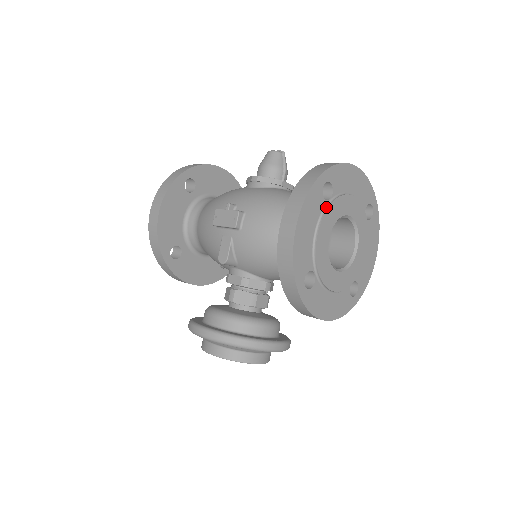
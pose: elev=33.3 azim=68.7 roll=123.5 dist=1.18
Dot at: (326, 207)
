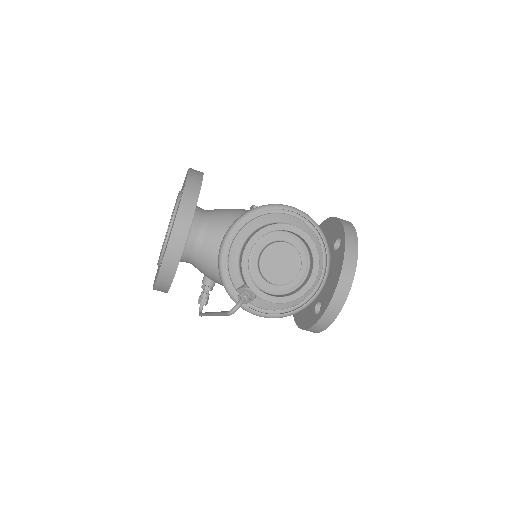
Dot at: occluded
